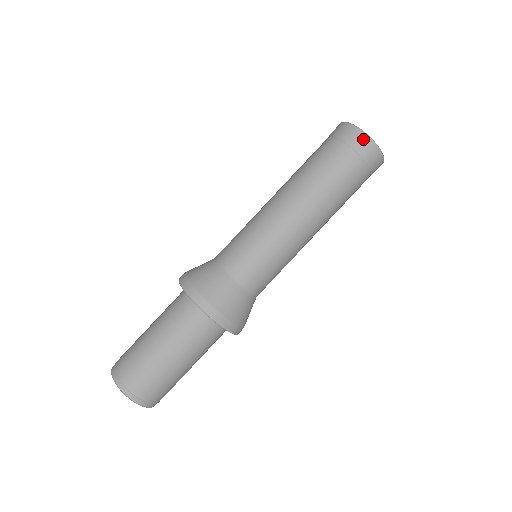
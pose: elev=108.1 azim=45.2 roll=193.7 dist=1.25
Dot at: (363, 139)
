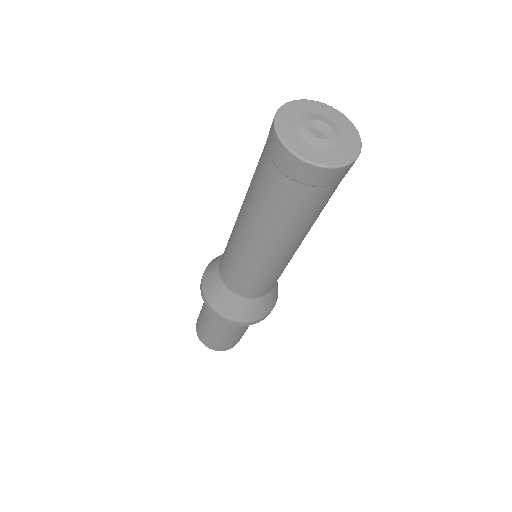
Dot at: (315, 172)
